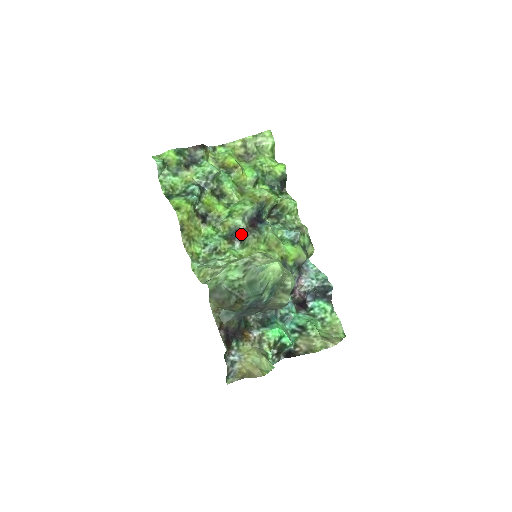
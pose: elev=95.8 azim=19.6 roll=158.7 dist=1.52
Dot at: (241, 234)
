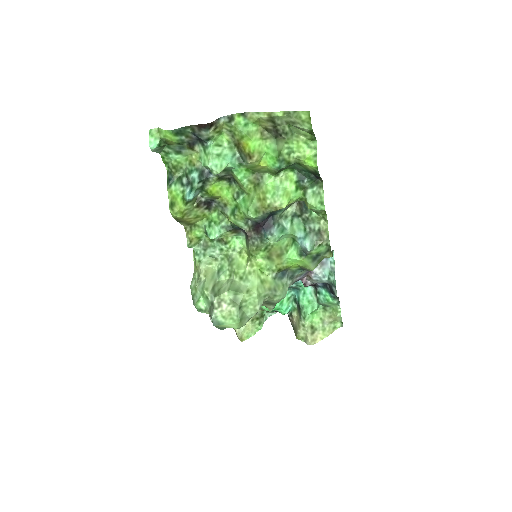
Dot at: occluded
